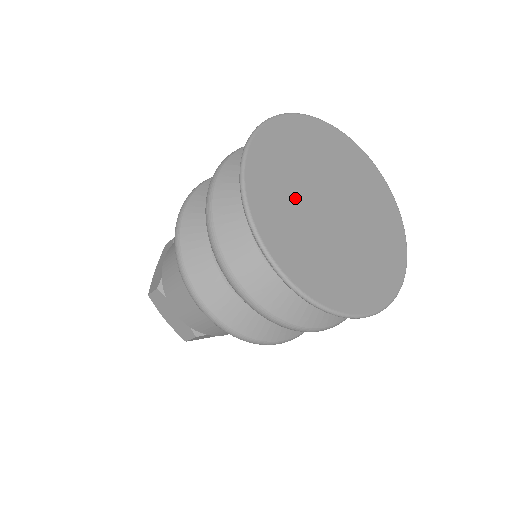
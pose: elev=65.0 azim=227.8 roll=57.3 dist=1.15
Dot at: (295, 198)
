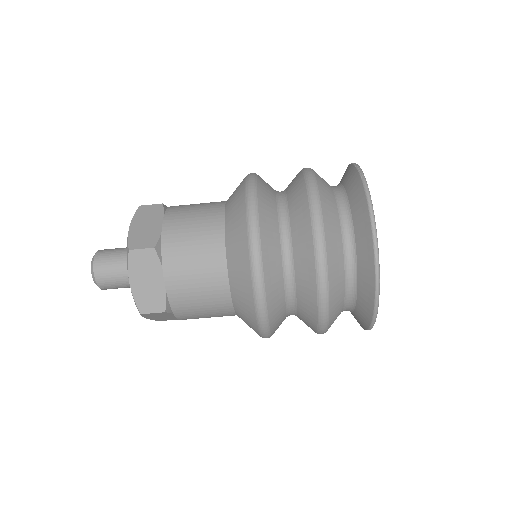
Dot at: occluded
